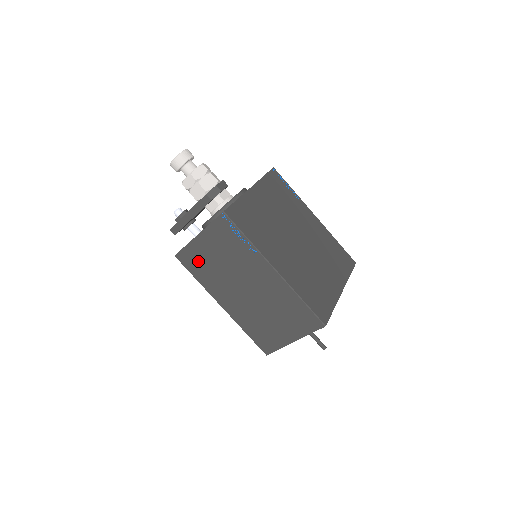
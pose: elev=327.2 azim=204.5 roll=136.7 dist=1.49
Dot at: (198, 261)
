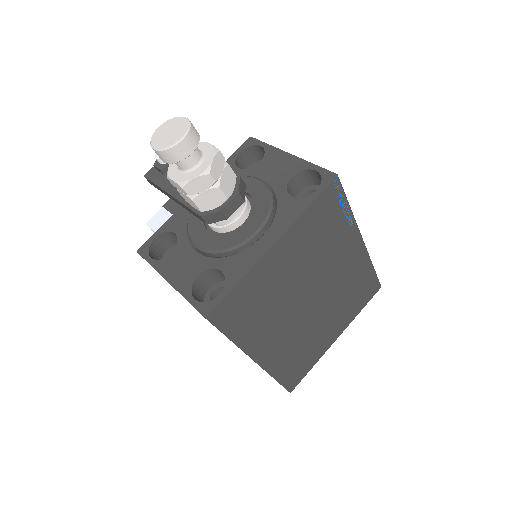
Dot at: occluded
